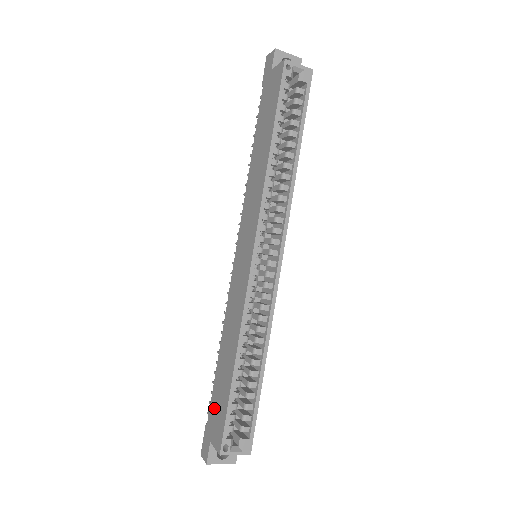
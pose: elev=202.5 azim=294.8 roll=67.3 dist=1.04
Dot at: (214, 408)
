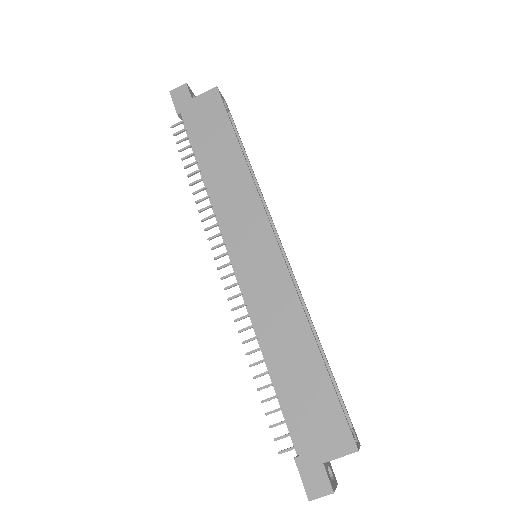
Dot at: (305, 424)
